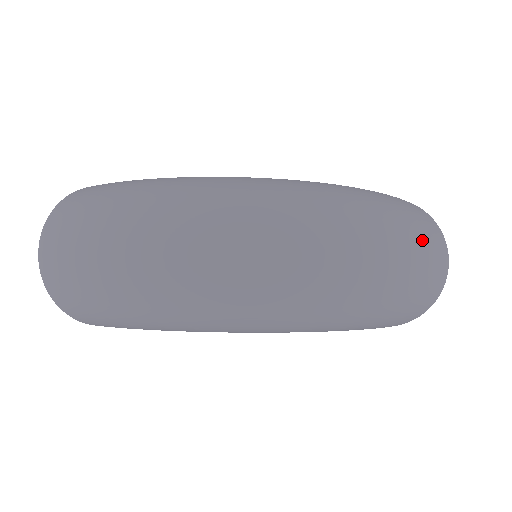
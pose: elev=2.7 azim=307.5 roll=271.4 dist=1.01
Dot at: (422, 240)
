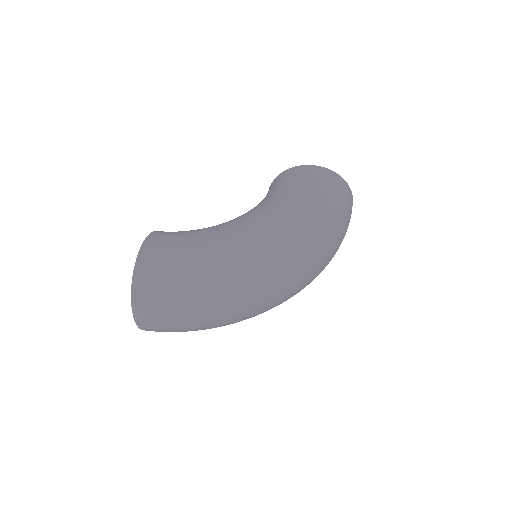
Dot at: (348, 220)
